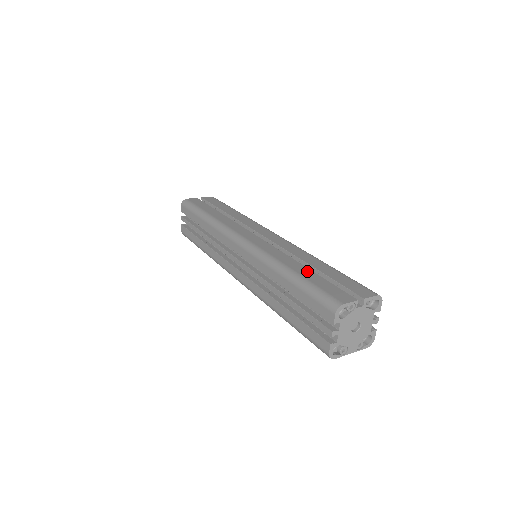
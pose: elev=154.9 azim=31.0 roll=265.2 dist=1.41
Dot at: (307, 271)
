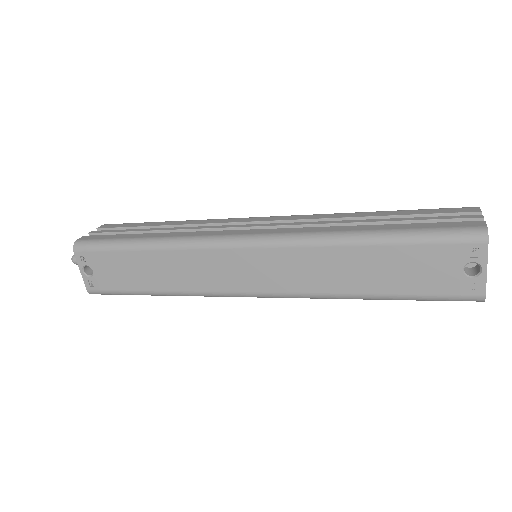
Dot at: occluded
